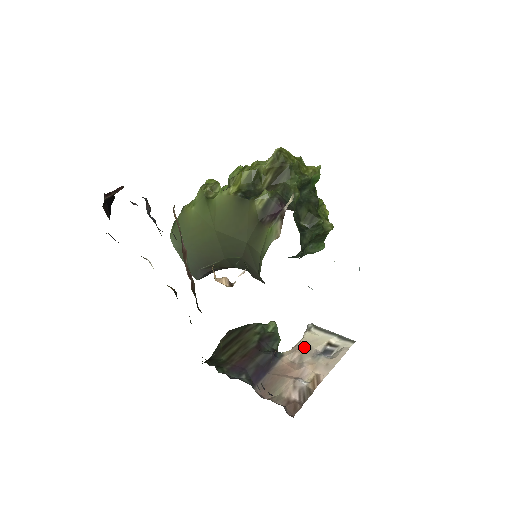
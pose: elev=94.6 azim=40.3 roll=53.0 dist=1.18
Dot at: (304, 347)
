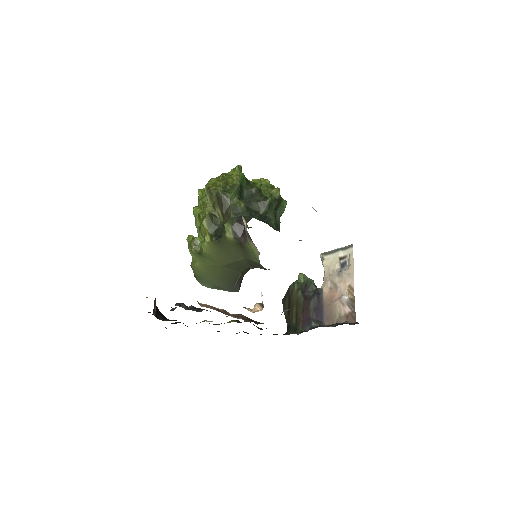
Dot at: (329, 274)
